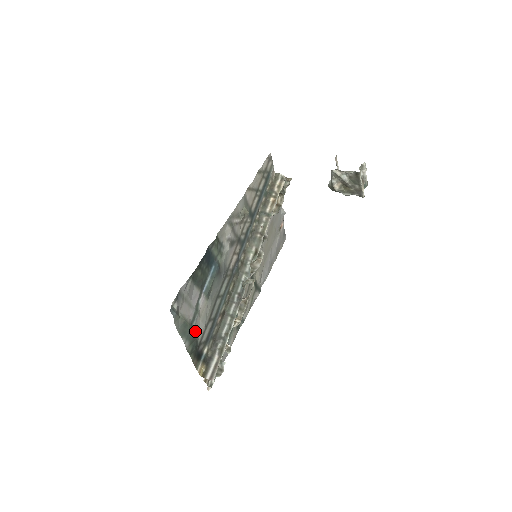
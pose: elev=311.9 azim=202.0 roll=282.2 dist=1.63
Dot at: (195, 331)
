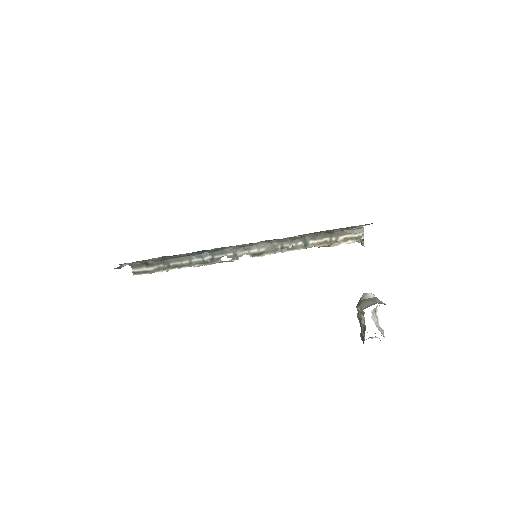
Dot at: occluded
